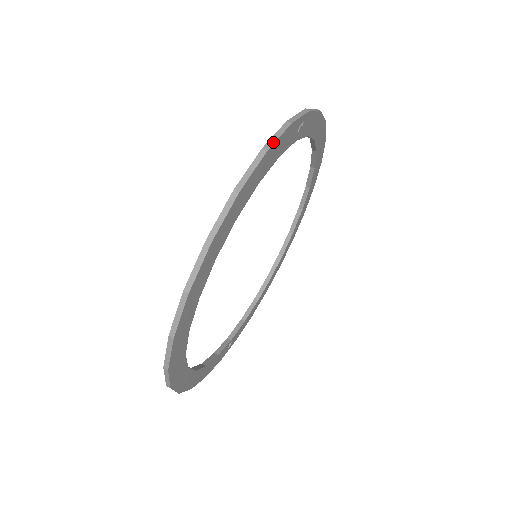
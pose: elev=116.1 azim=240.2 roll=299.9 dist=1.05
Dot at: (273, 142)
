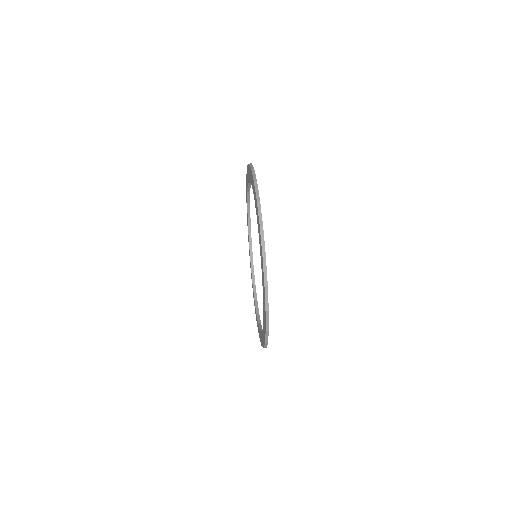
Dot at: occluded
